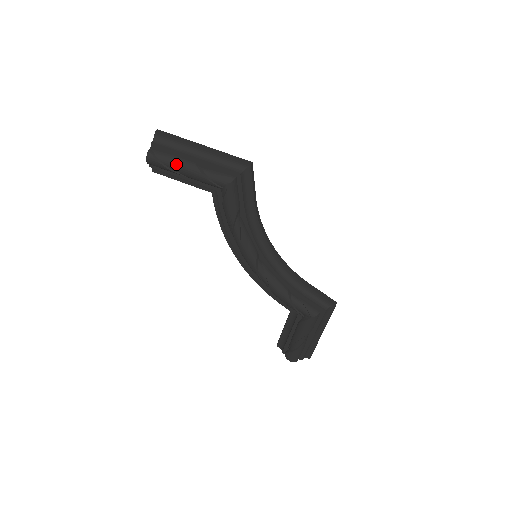
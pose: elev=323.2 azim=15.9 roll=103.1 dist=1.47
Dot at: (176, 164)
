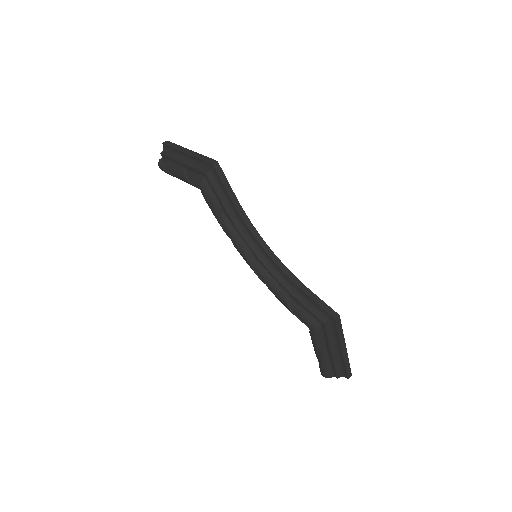
Dot at: (172, 170)
